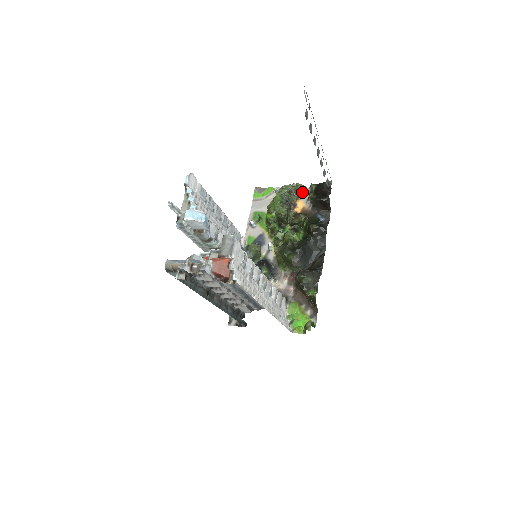
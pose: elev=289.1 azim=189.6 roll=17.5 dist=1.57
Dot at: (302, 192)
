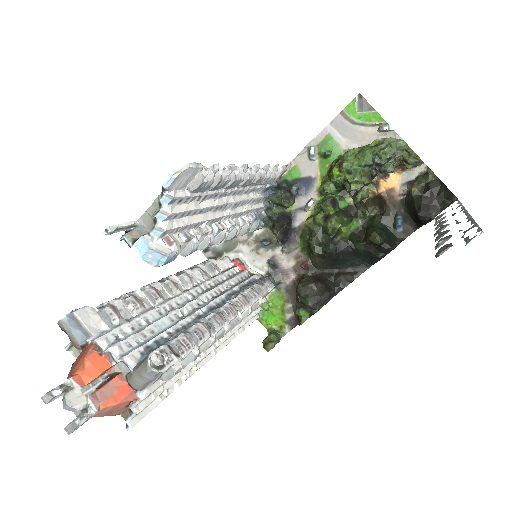
Dot at: (410, 167)
